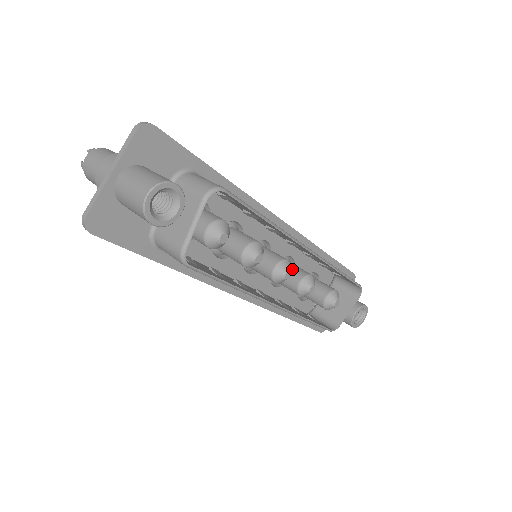
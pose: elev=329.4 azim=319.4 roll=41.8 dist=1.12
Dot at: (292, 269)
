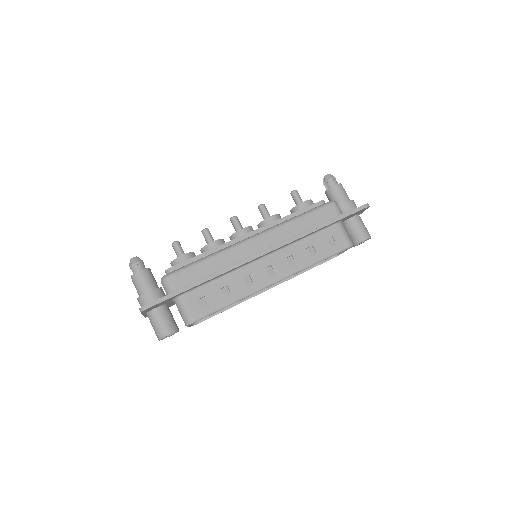
Dot at: occluded
